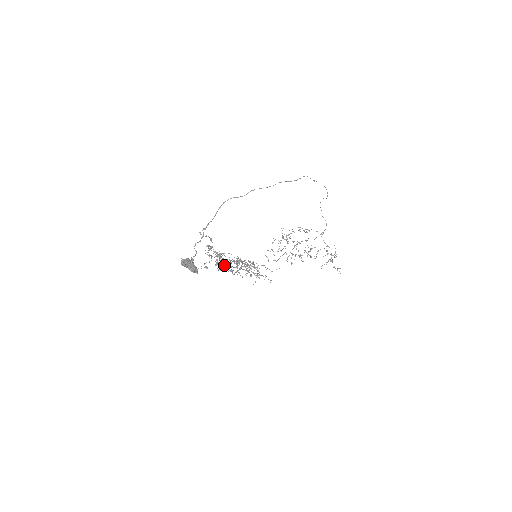
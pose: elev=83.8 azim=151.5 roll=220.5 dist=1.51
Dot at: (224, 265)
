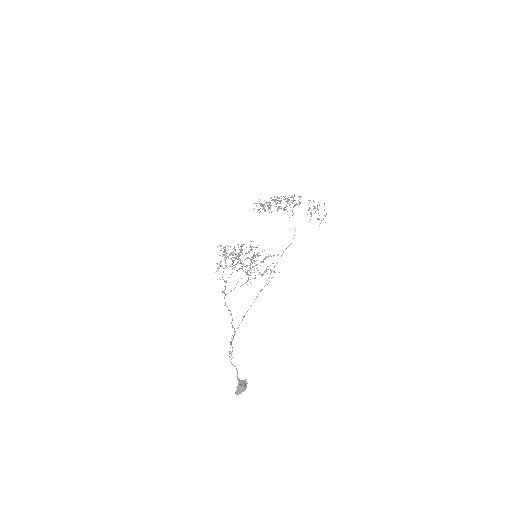
Dot at: (235, 267)
